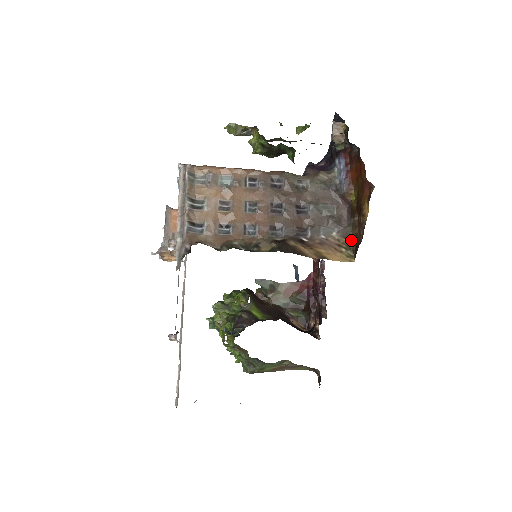
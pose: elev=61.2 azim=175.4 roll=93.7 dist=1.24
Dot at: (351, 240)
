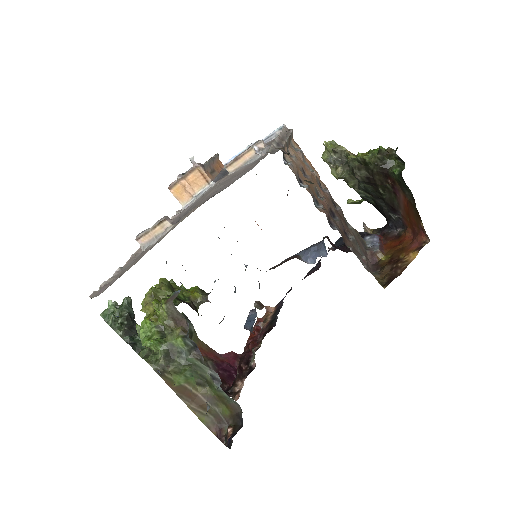
Dot at: (379, 278)
